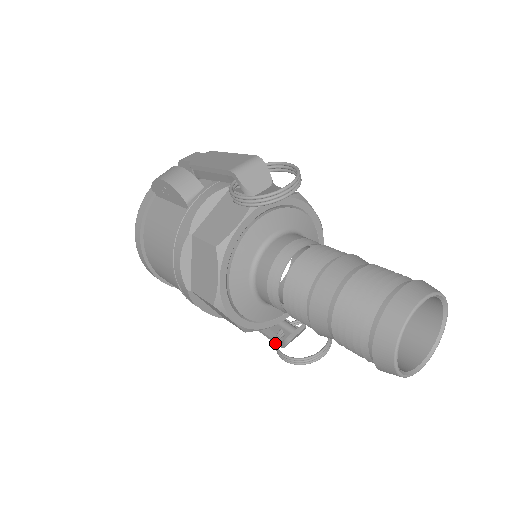
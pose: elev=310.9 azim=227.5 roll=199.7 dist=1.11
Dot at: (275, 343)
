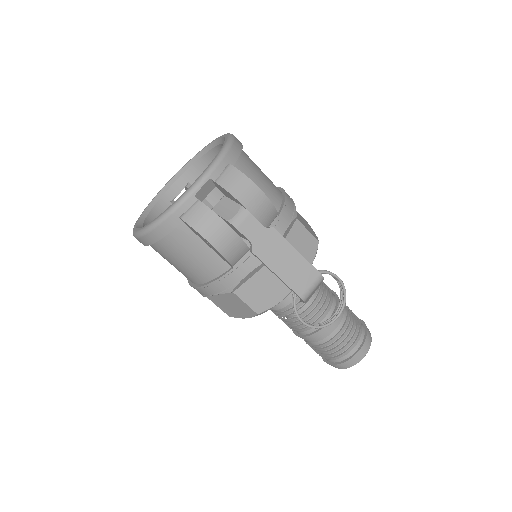
Dot at: occluded
